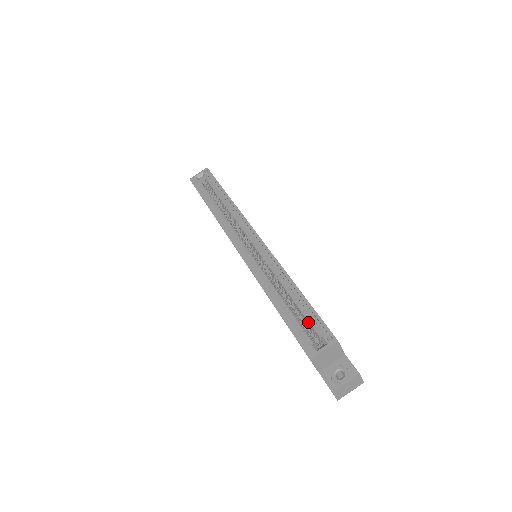
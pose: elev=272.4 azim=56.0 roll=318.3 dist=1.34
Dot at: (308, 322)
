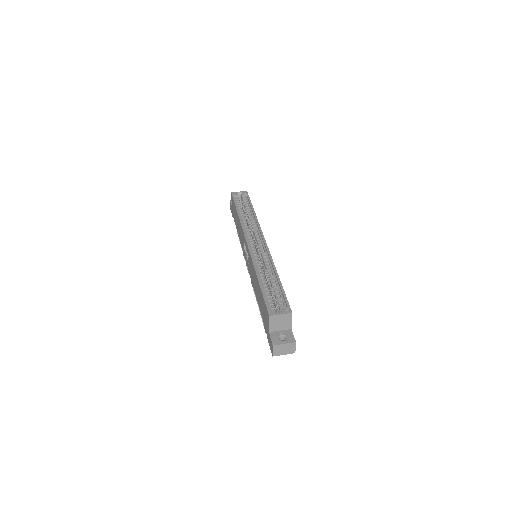
Dot at: (277, 298)
